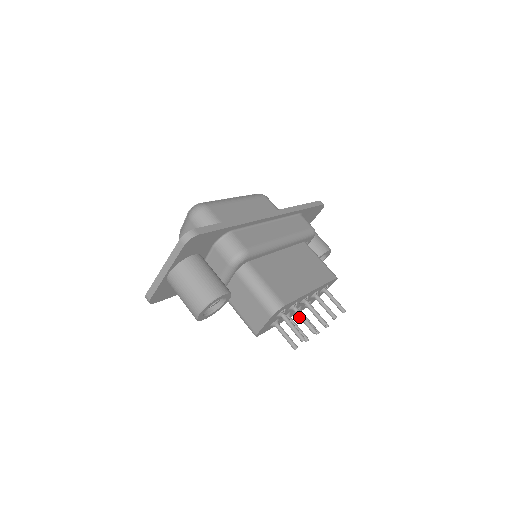
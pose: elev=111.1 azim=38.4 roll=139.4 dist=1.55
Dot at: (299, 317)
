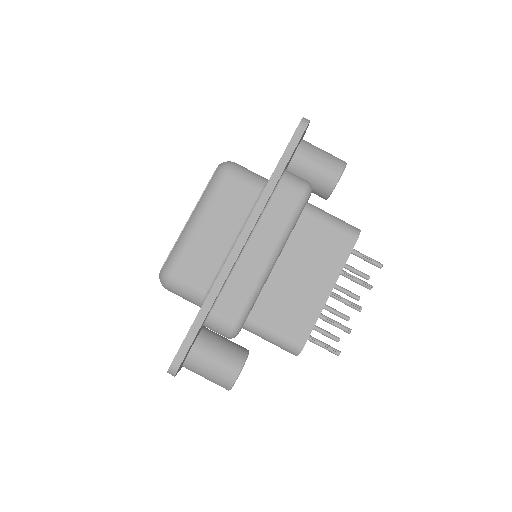
Dot at: (327, 322)
